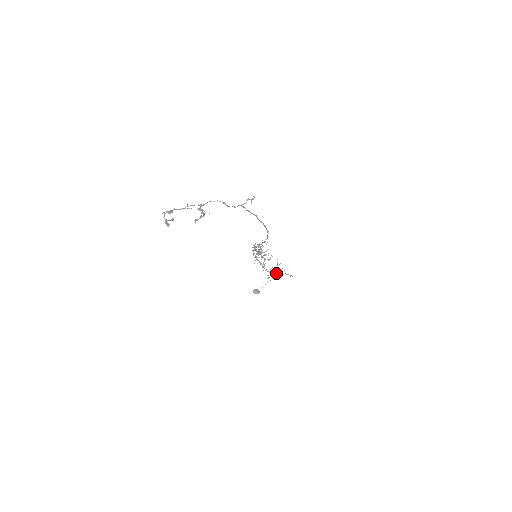
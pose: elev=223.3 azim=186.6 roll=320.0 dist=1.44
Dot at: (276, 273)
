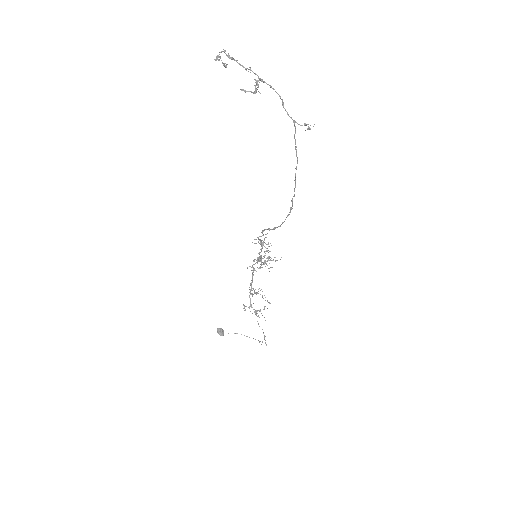
Dot at: (256, 312)
